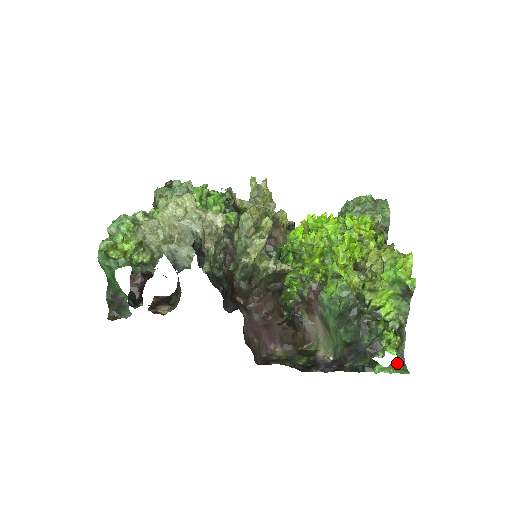
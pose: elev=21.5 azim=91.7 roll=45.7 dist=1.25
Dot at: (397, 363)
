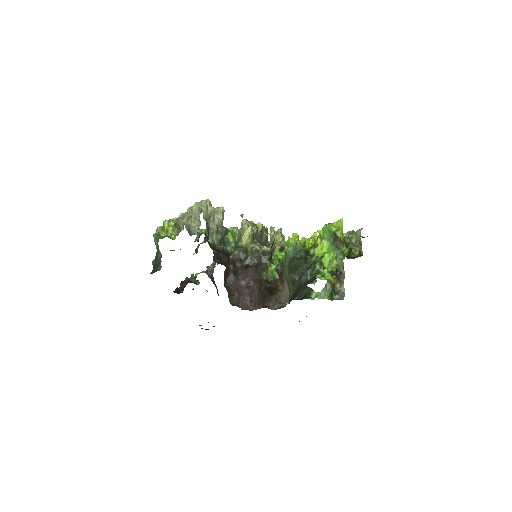
Dot at: (335, 299)
